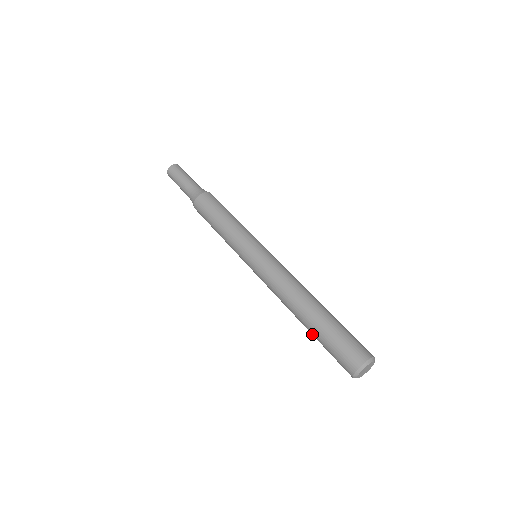
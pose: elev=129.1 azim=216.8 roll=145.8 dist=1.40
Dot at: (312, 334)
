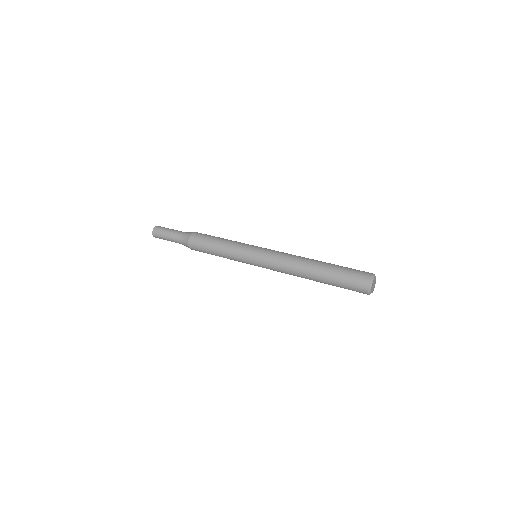
Dot at: occluded
